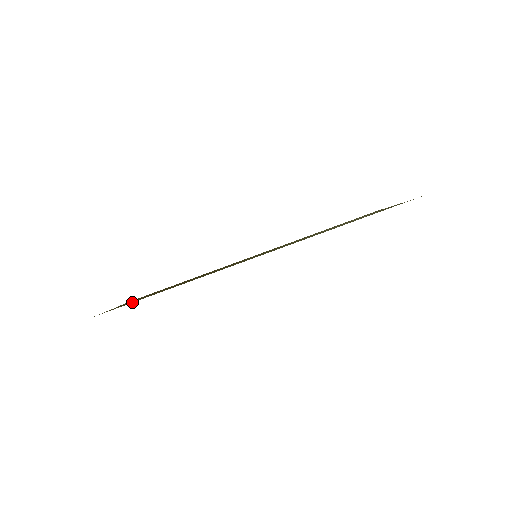
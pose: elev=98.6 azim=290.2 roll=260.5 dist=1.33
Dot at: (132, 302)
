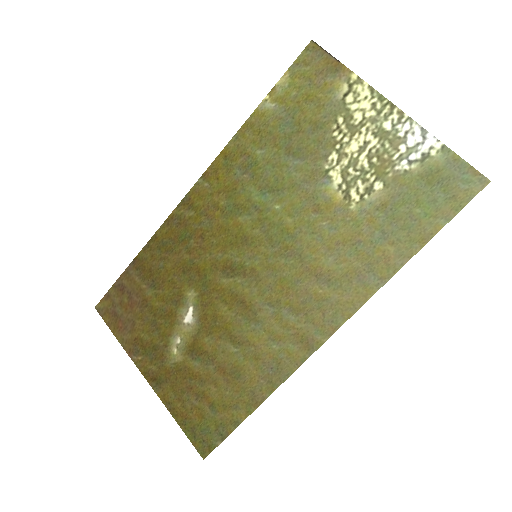
Dot at: (225, 428)
